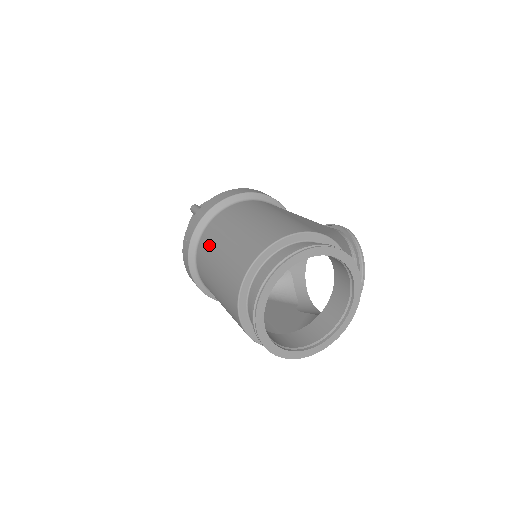
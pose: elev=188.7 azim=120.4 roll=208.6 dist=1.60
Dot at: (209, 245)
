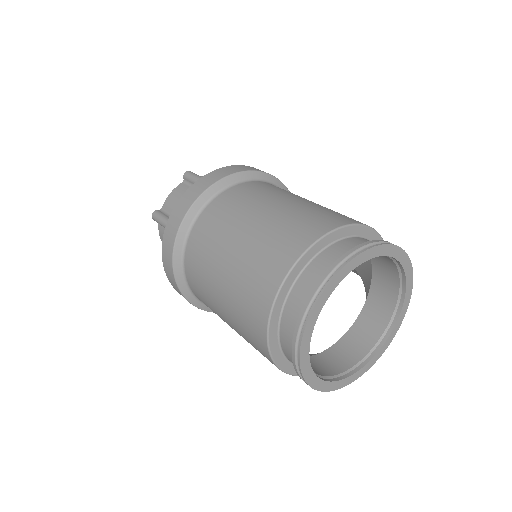
Dot at: (231, 208)
